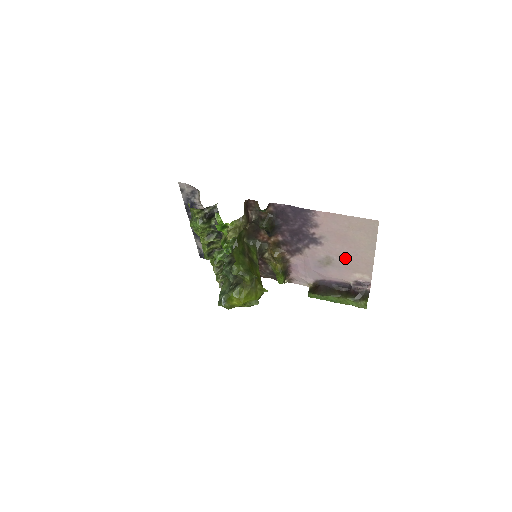
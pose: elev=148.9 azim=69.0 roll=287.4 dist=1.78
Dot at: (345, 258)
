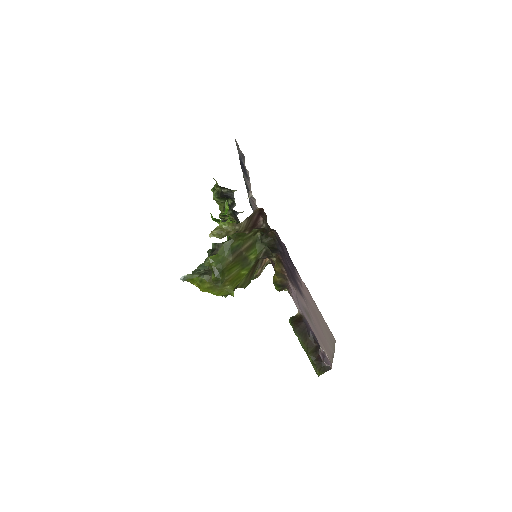
Dot at: (317, 329)
